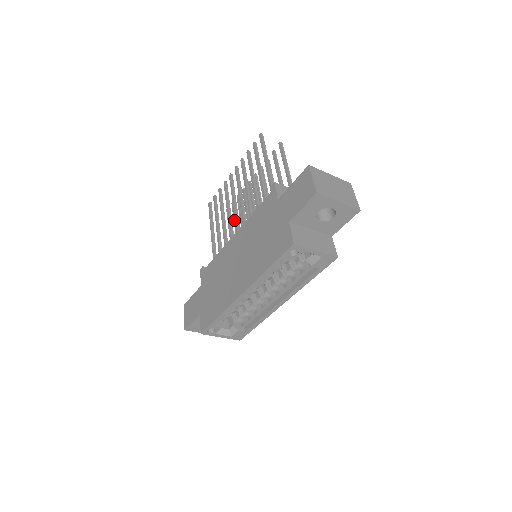
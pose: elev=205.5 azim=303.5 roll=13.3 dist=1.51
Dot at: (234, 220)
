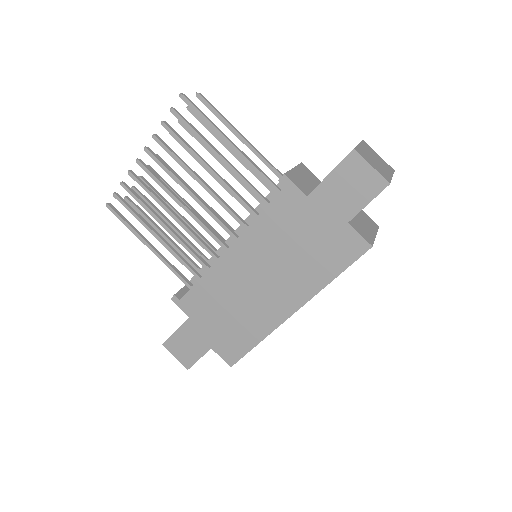
Dot at: (156, 212)
